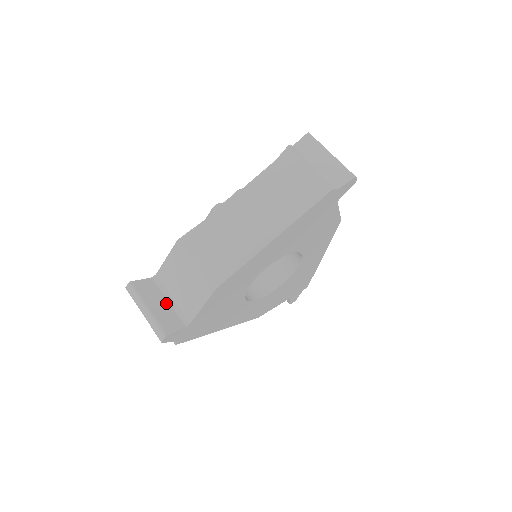
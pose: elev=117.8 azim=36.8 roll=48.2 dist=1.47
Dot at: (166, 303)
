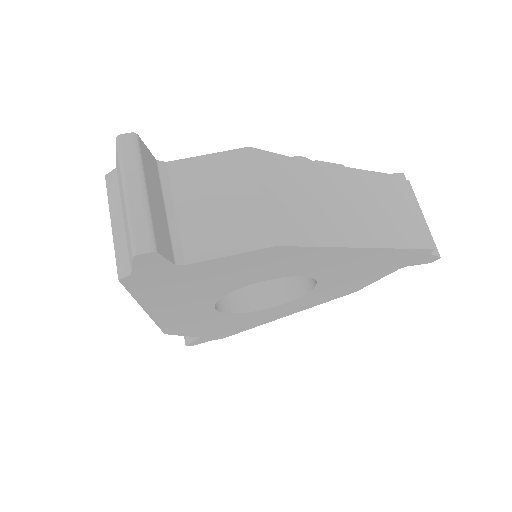
Dot at: (163, 209)
